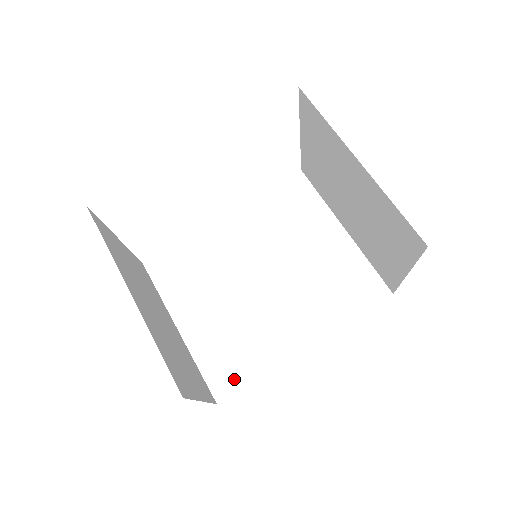
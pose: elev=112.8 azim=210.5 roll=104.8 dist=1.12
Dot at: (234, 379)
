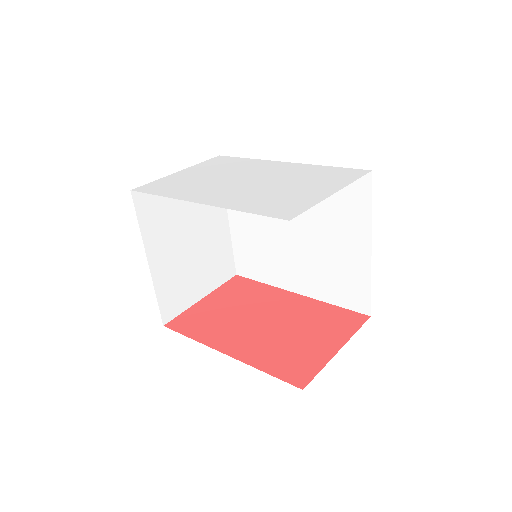
Dot at: (249, 272)
